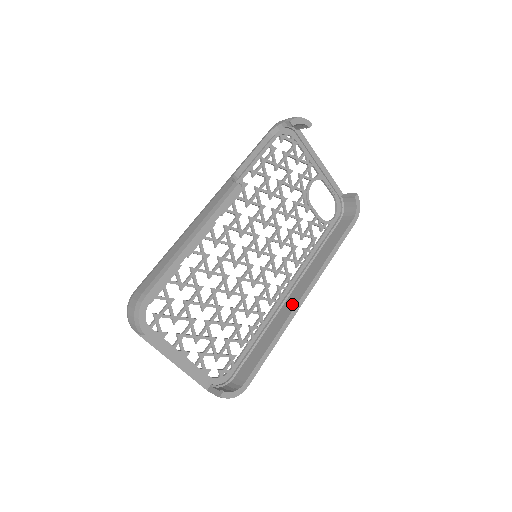
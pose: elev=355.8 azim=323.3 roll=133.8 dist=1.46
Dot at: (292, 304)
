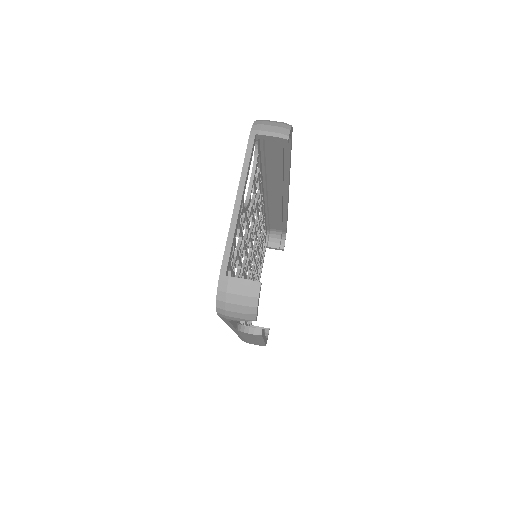
Dot at: (280, 200)
